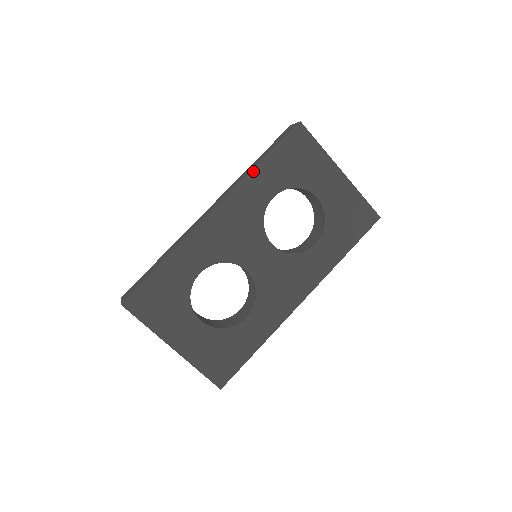
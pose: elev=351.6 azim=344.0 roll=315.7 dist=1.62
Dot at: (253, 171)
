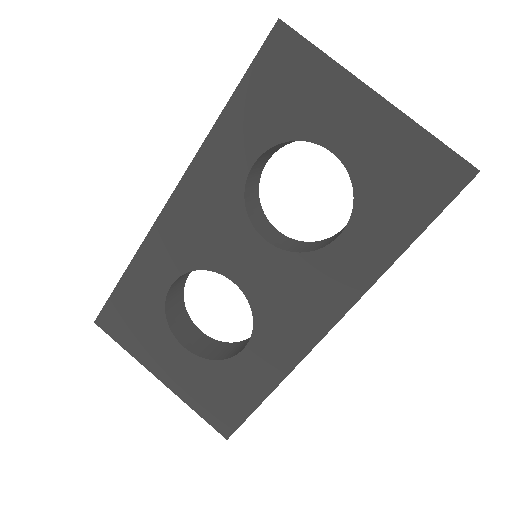
Dot at: (215, 127)
